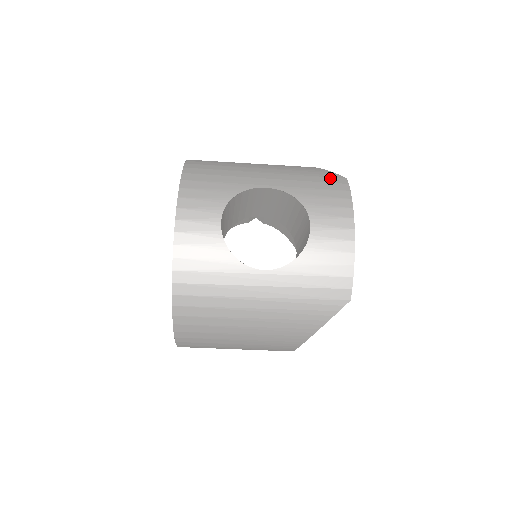
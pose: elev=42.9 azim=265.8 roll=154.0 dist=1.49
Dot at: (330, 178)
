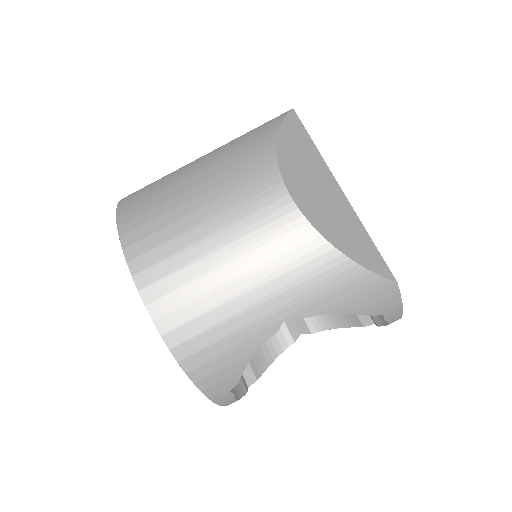
Dot at: occluded
